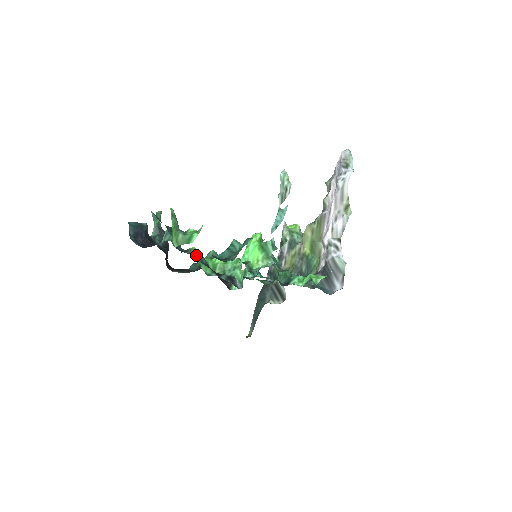
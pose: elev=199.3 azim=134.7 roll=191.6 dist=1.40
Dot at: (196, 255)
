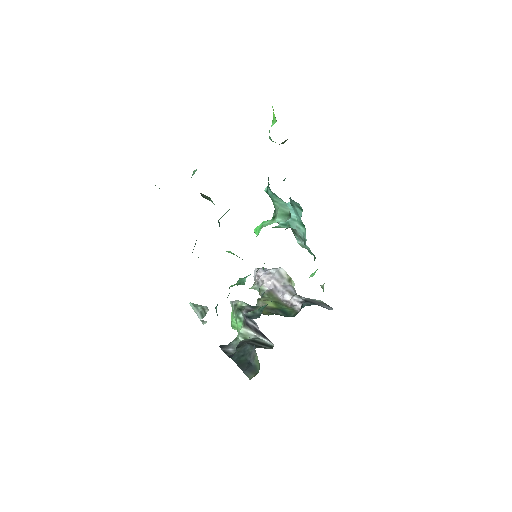
Dot at: occluded
